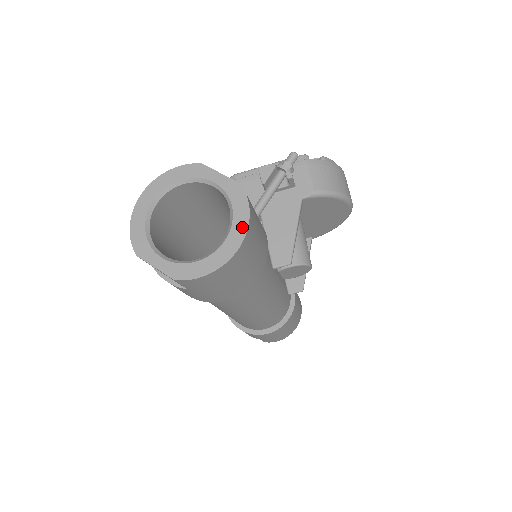
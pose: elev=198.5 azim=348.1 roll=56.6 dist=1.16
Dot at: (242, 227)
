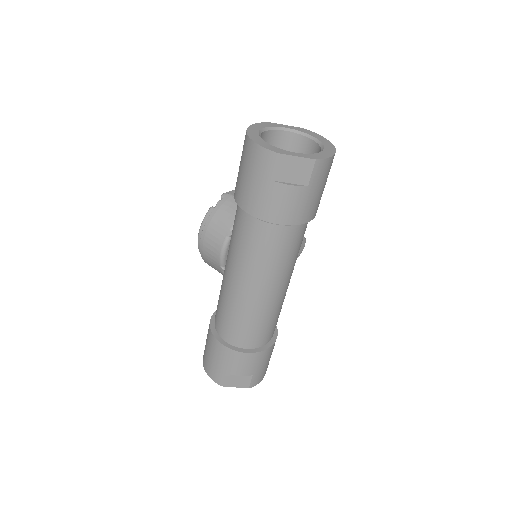
Dot at: (326, 141)
